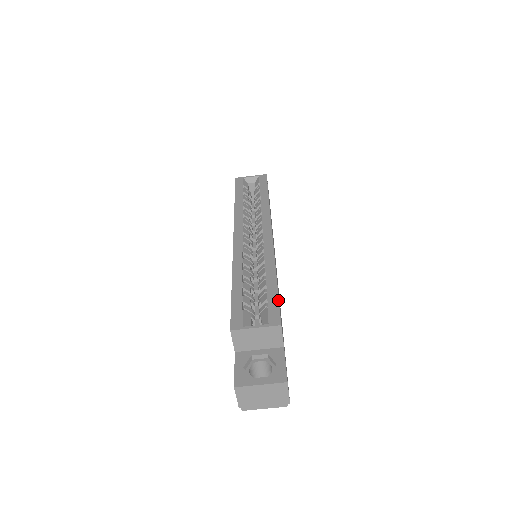
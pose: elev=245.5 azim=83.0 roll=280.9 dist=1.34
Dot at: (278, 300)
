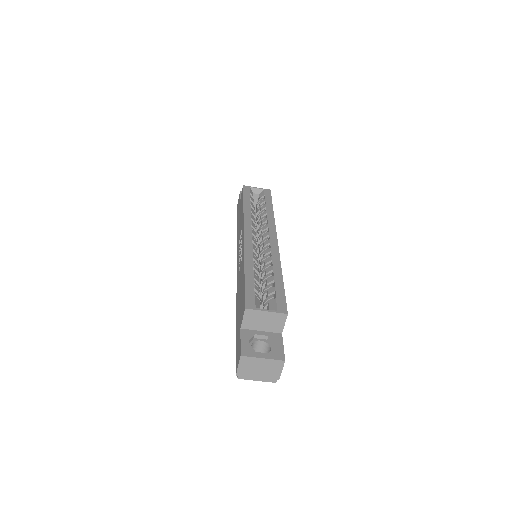
Dot at: occluded
